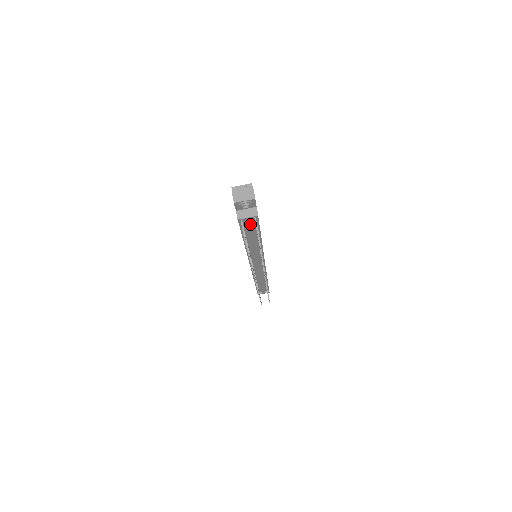
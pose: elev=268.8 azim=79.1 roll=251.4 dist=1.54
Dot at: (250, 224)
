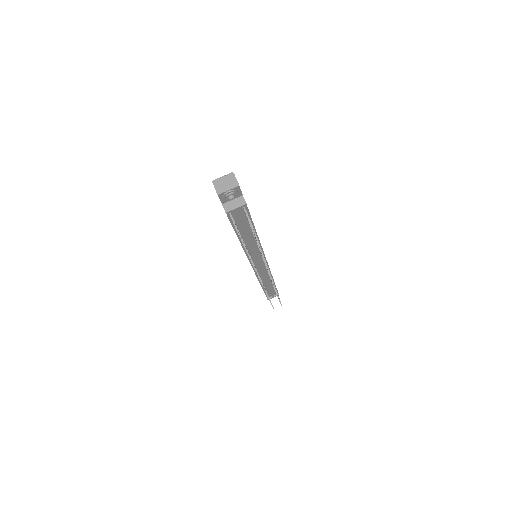
Dot at: (240, 216)
